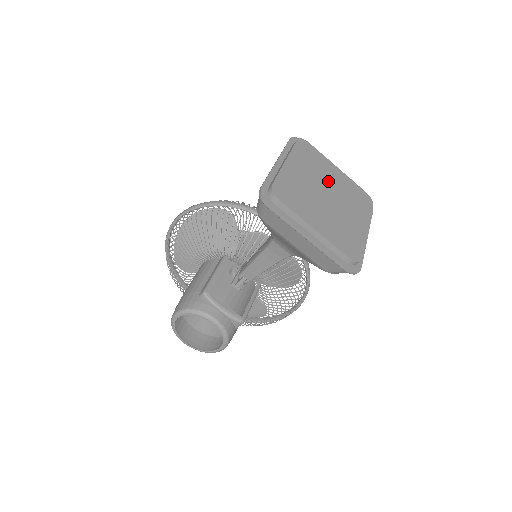
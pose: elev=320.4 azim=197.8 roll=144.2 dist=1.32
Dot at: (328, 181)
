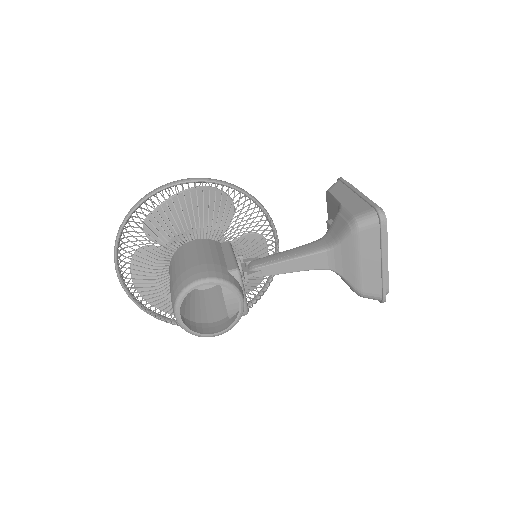
Dot at: occluded
